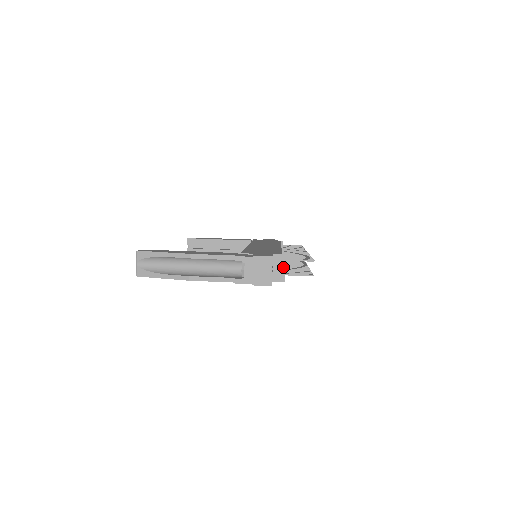
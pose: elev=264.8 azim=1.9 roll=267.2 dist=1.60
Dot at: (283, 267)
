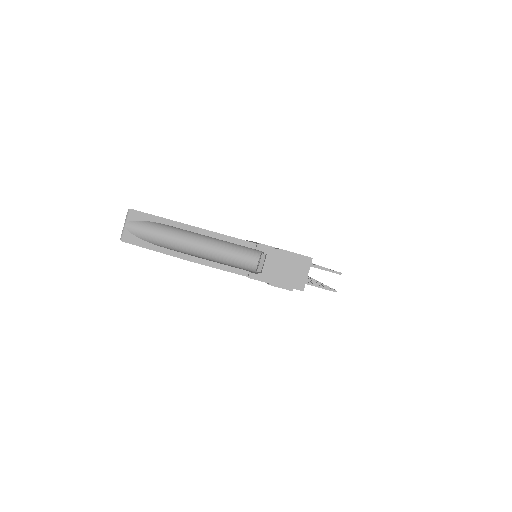
Dot at: (305, 272)
